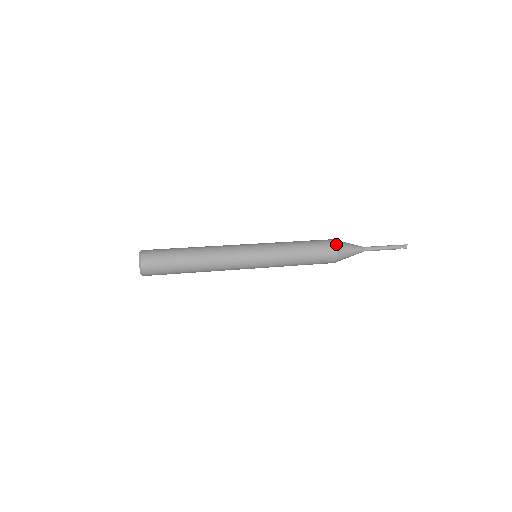
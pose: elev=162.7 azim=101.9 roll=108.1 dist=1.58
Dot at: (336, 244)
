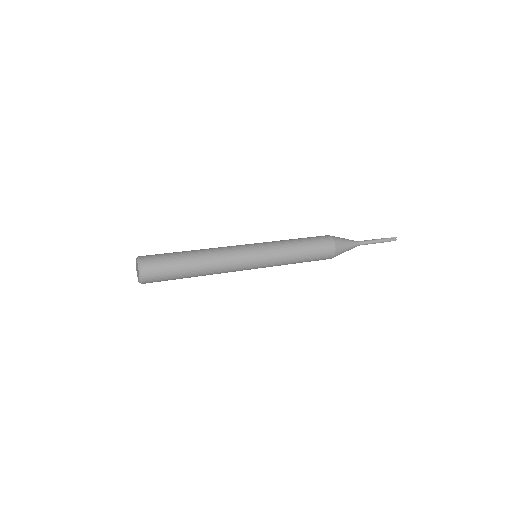
Dot at: (335, 244)
